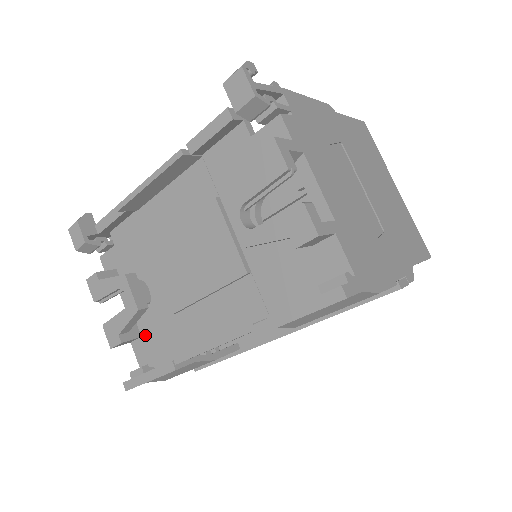
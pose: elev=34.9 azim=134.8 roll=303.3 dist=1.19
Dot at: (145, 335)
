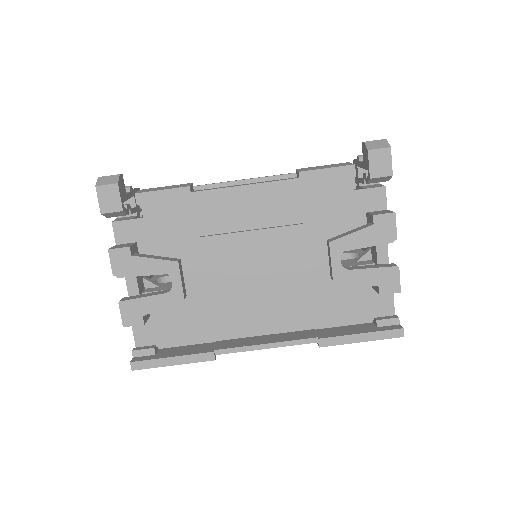
Dot at: (157, 316)
